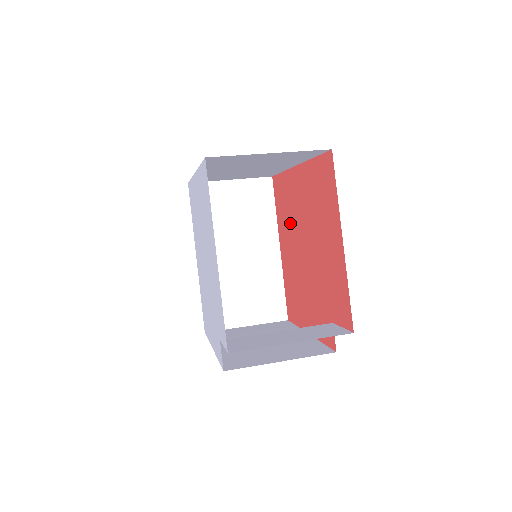
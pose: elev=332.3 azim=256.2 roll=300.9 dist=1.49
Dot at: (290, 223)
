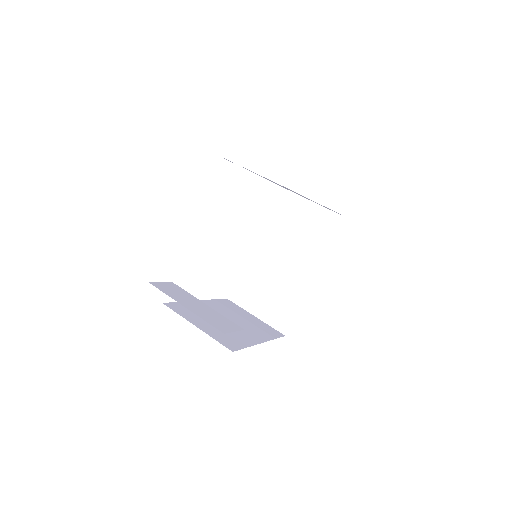
Dot at: occluded
